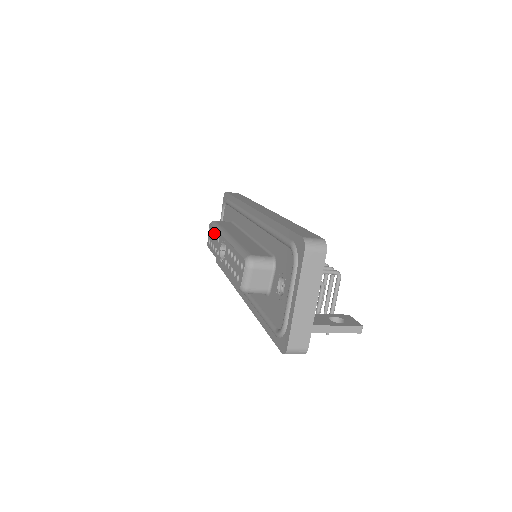
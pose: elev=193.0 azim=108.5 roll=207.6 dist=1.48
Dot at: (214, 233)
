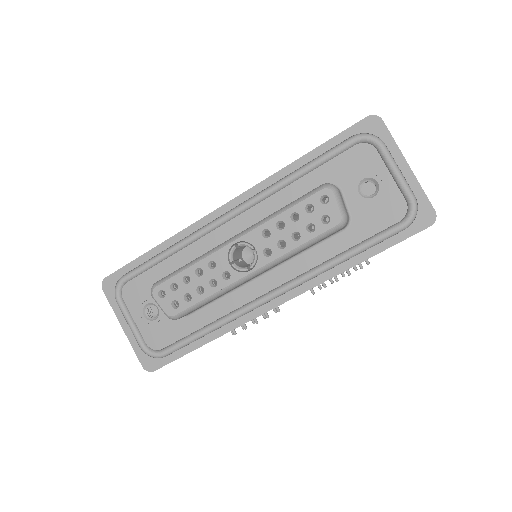
Dot at: (183, 280)
